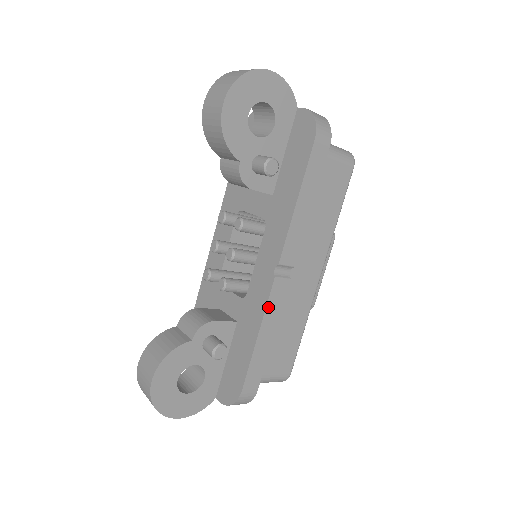
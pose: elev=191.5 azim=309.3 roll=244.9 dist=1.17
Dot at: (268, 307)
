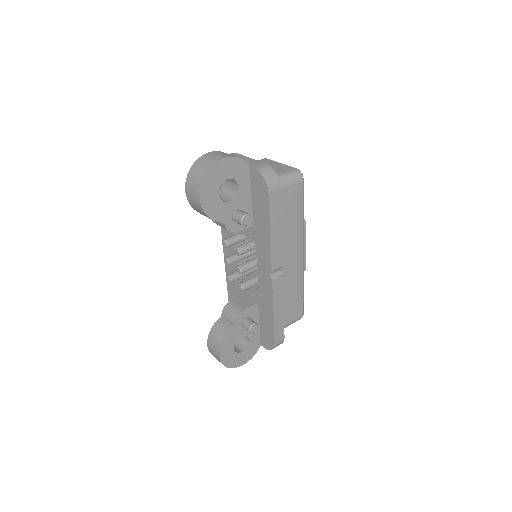
Dot at: (274, 296)
